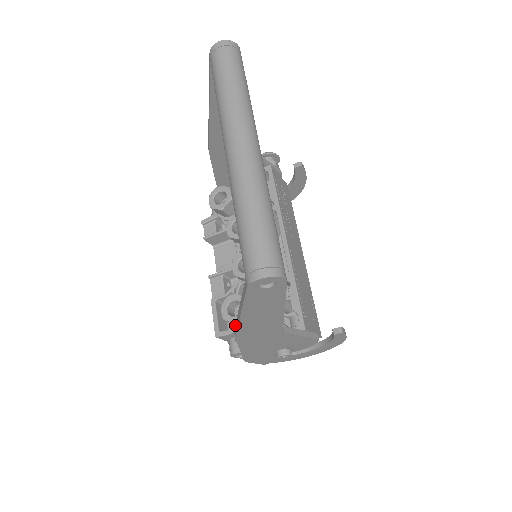
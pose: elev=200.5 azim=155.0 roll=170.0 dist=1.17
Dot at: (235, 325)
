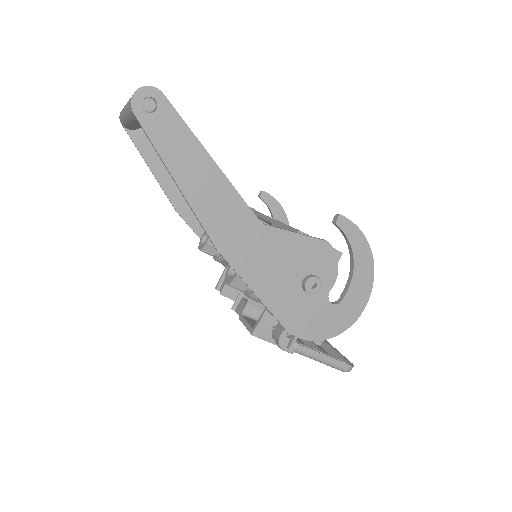
Dot at: occluded
